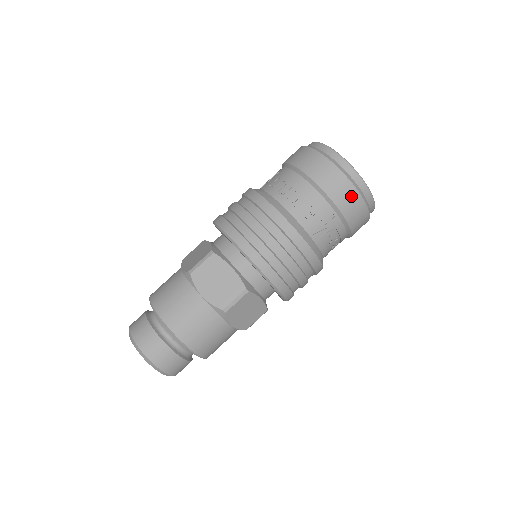
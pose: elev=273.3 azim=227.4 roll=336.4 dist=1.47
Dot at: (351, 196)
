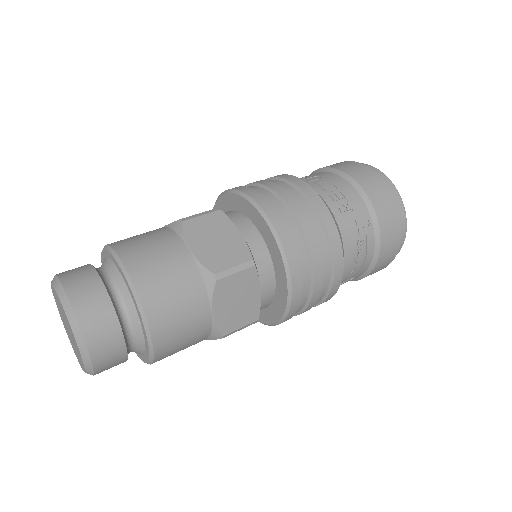
Dot at: (391, 210)
